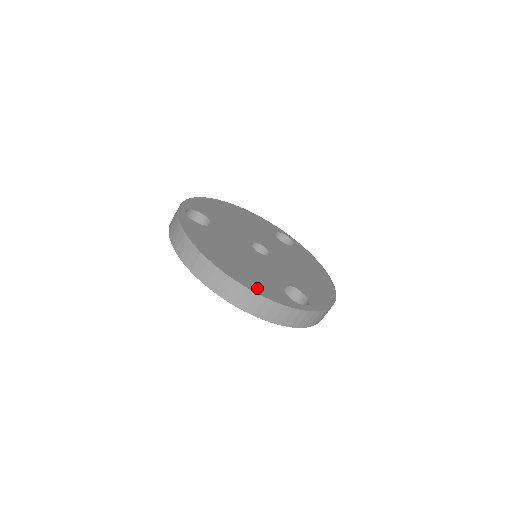
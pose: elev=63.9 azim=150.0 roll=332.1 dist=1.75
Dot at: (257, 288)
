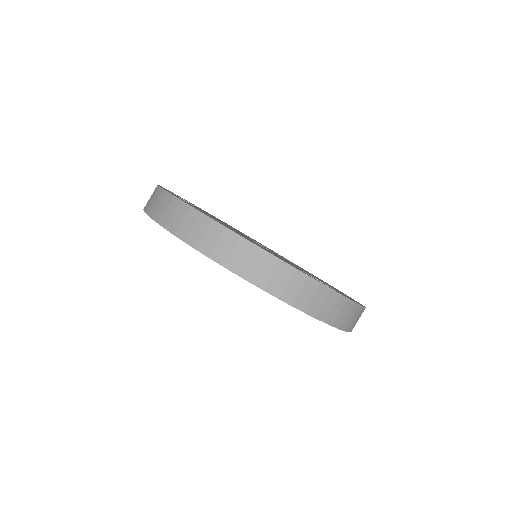
Dot at: (269, 252)
